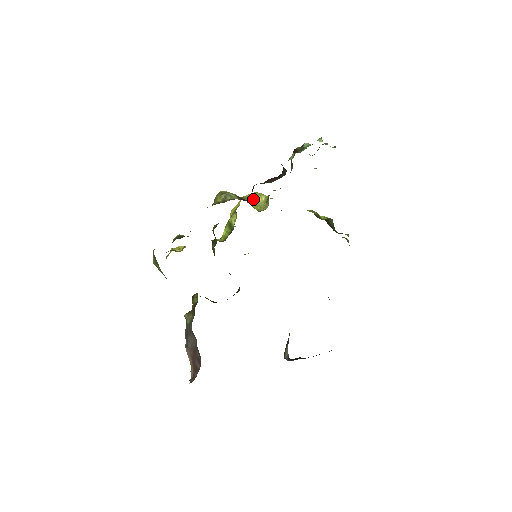
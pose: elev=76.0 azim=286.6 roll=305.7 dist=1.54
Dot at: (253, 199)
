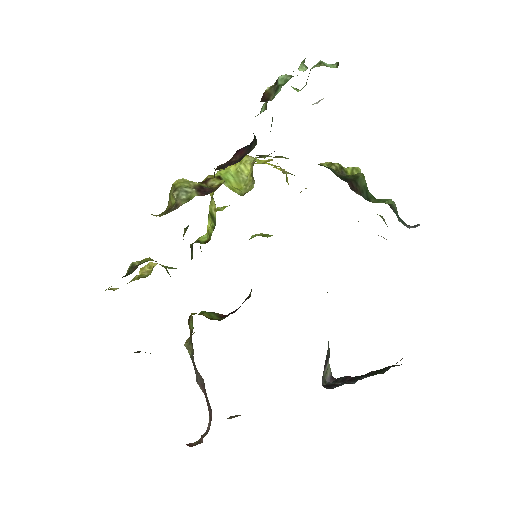
Dot at: (233, 172)
